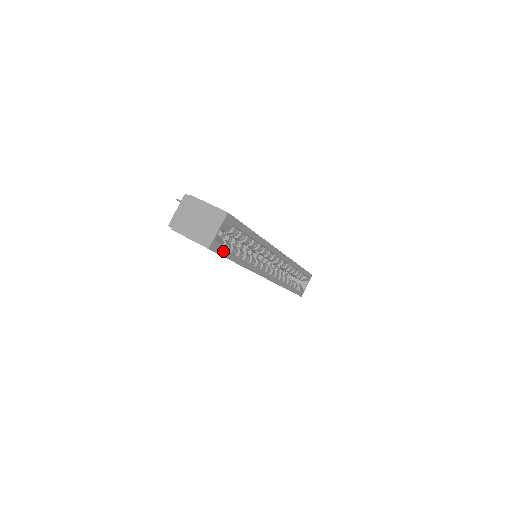
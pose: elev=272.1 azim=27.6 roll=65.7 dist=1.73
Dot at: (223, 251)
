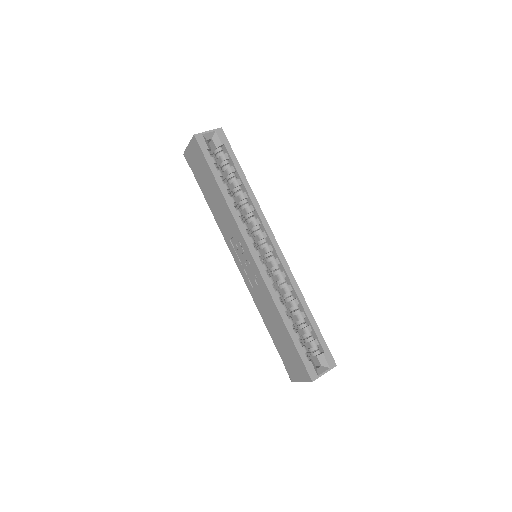
Dot at: (207, 154)
